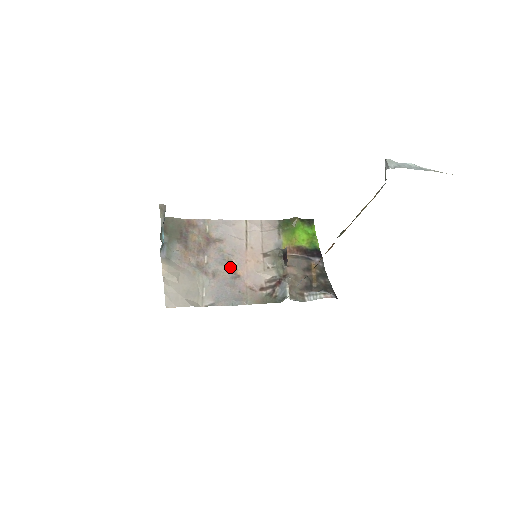
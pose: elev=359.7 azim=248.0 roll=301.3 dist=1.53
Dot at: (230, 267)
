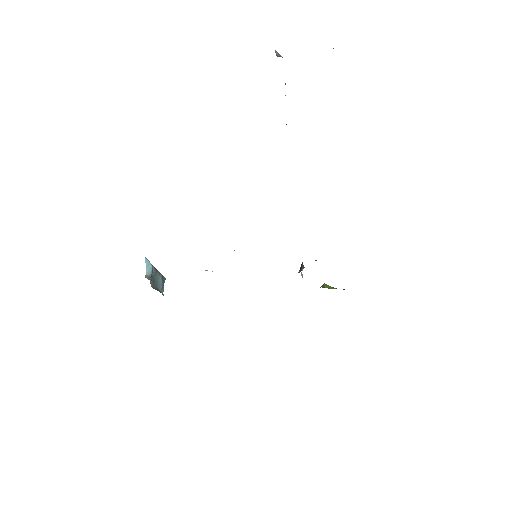
Dot at: occluded
